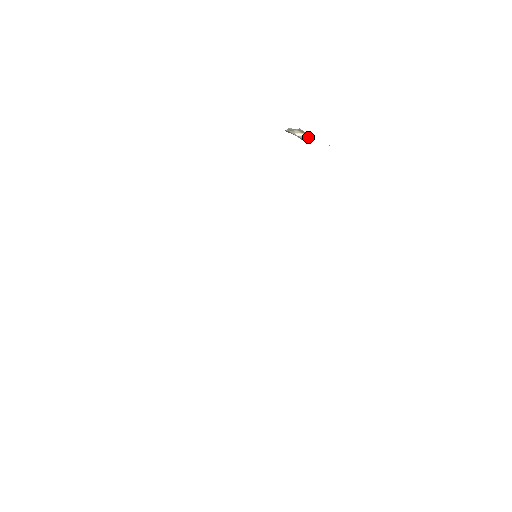
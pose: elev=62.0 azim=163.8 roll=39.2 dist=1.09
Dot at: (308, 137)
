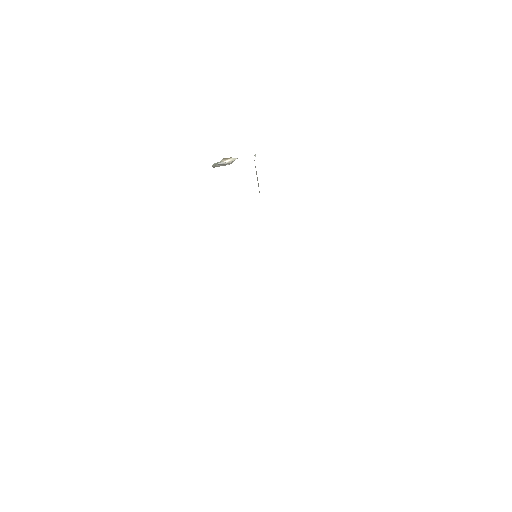
Dot at: (234, 160)
